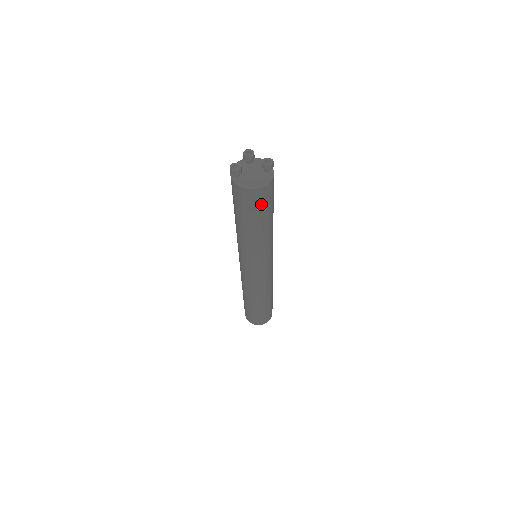
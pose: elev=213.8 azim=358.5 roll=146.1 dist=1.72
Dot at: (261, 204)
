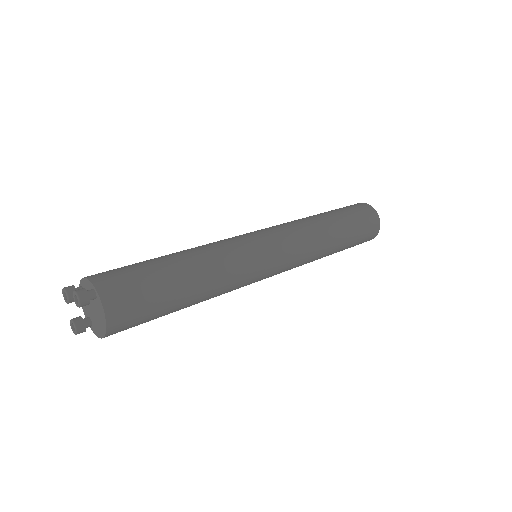
Dot at: (141, 316)
